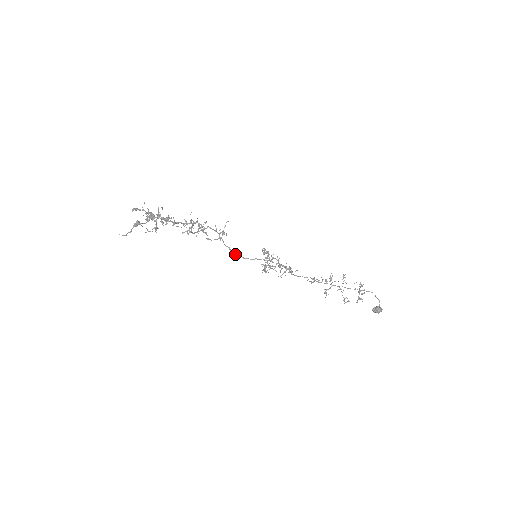
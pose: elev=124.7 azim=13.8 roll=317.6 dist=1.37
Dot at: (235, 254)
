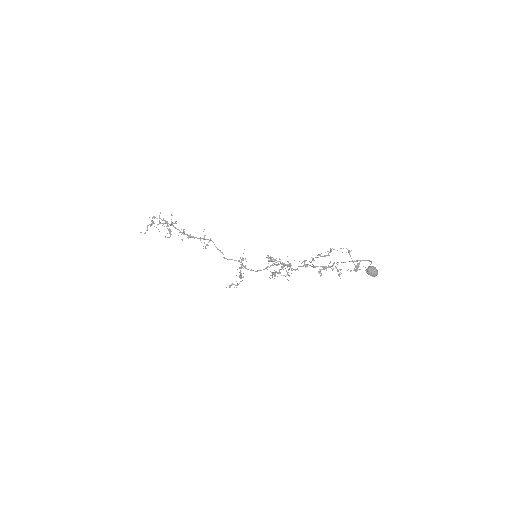
Dot at: occluded
